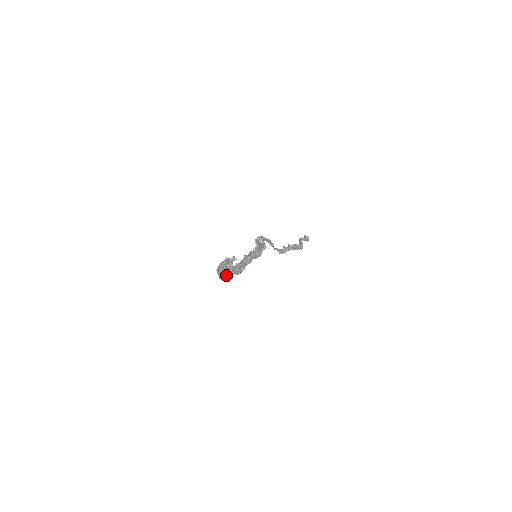
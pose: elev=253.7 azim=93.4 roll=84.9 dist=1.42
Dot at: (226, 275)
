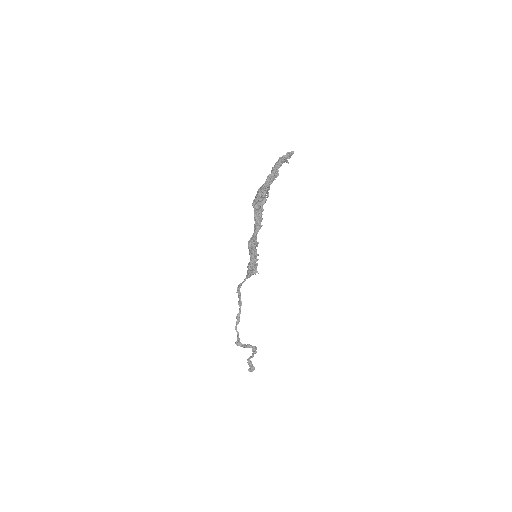
Dot at: (277, 171)
